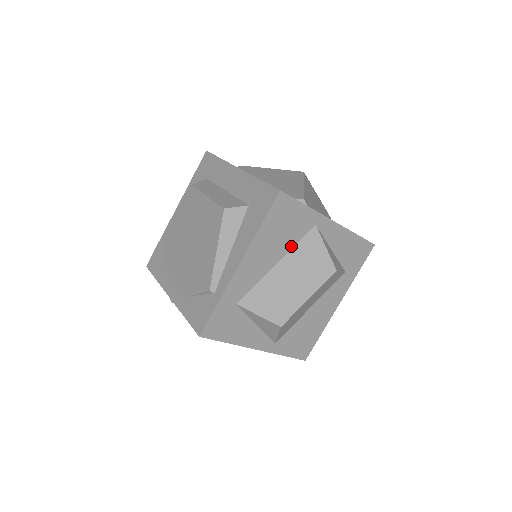
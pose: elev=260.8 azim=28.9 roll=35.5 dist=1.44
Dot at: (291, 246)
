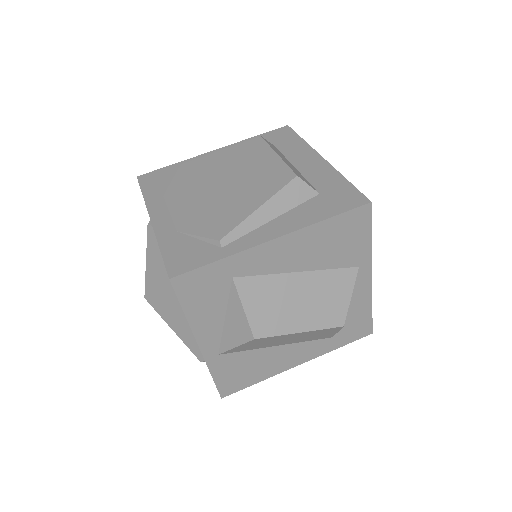
Dot at: (325, 266)
